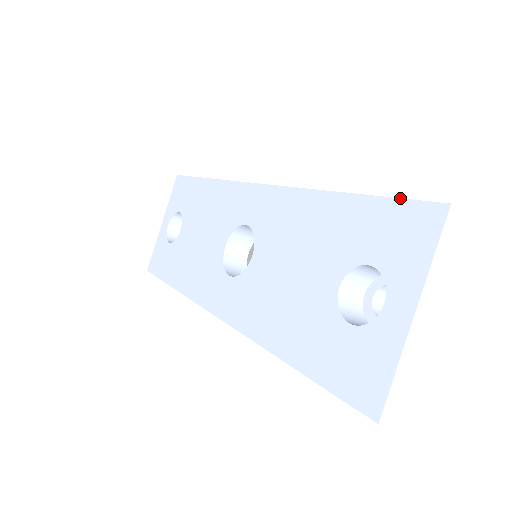
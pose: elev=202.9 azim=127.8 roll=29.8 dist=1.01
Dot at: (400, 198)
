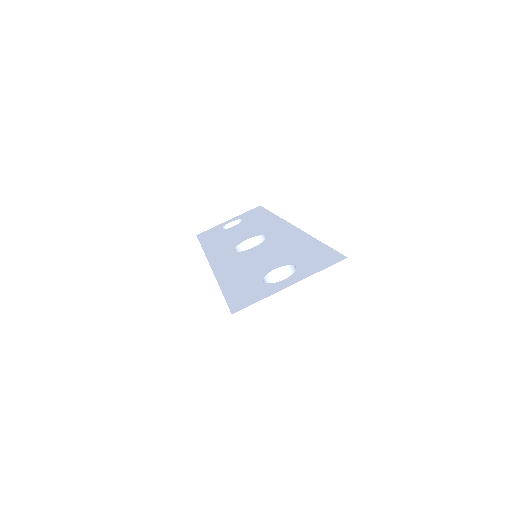
Dot at: occluded
